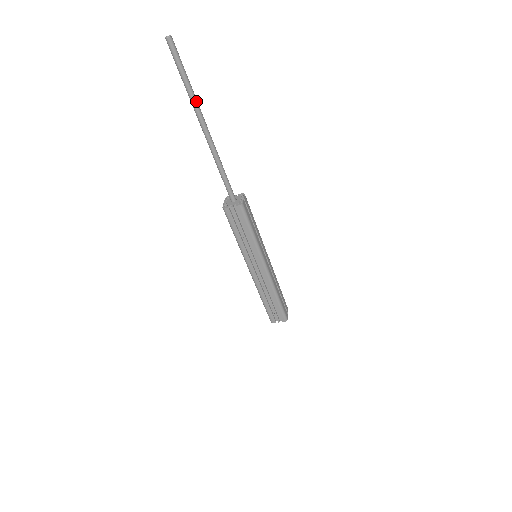
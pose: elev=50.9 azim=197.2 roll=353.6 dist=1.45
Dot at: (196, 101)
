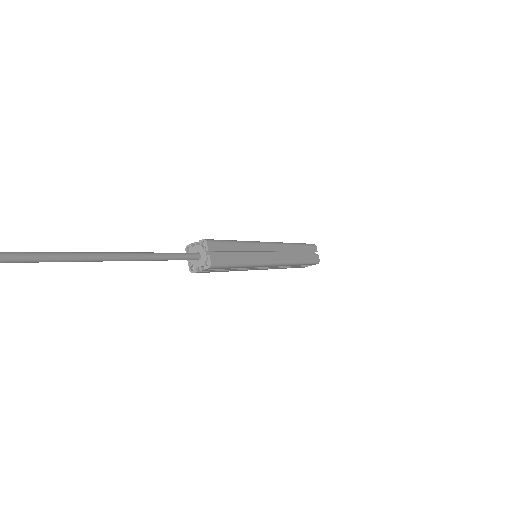
Dot at: (69, 258)
